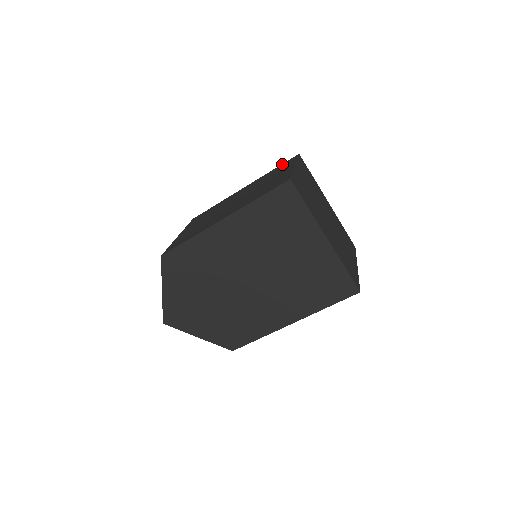
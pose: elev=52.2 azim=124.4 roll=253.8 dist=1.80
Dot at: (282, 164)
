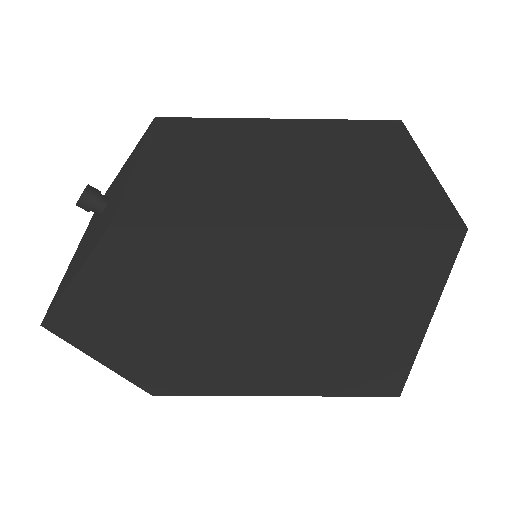
Dot at: (368, 121)
